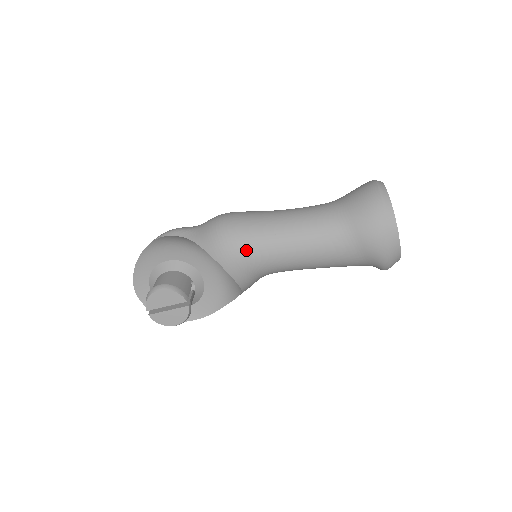
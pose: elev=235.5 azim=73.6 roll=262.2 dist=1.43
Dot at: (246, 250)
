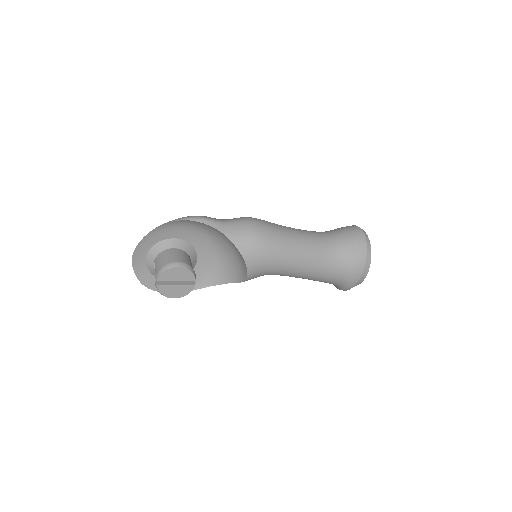
Dot at: (270, 255)
